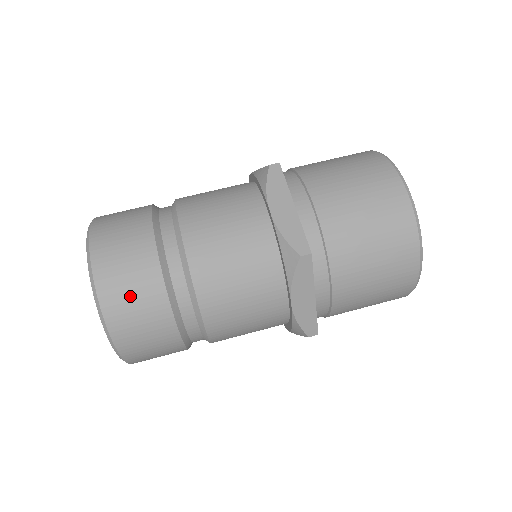
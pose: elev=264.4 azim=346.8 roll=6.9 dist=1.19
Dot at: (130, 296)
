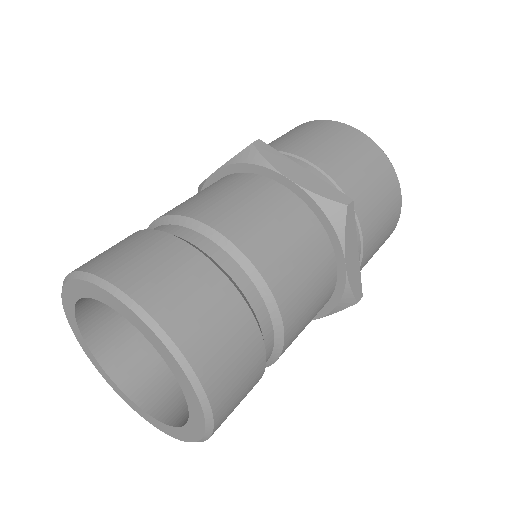
Dot at: occluded
